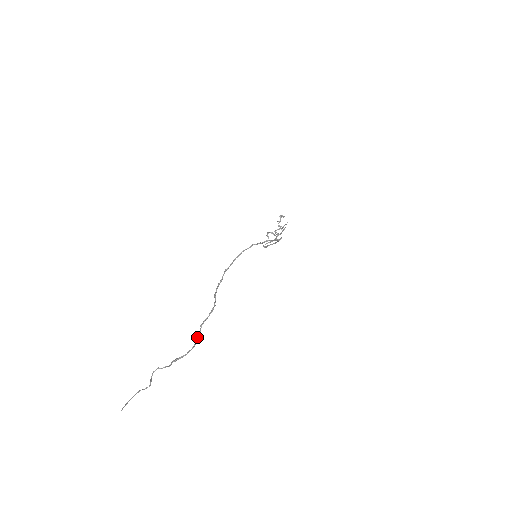
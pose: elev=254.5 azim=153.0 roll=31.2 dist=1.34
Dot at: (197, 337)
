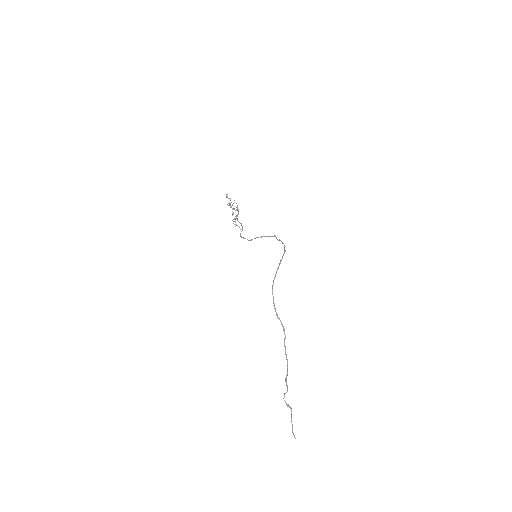
Dot at: (285, 354)
